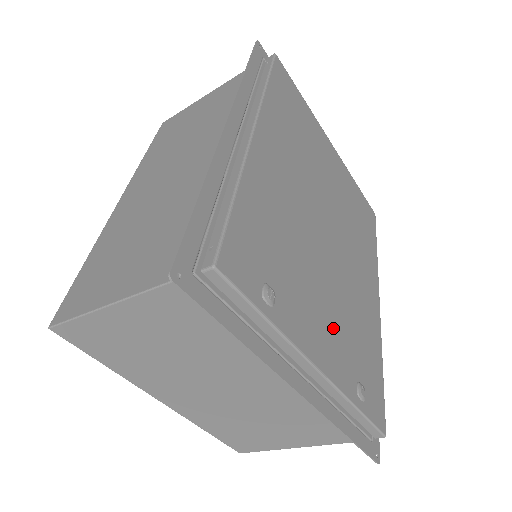
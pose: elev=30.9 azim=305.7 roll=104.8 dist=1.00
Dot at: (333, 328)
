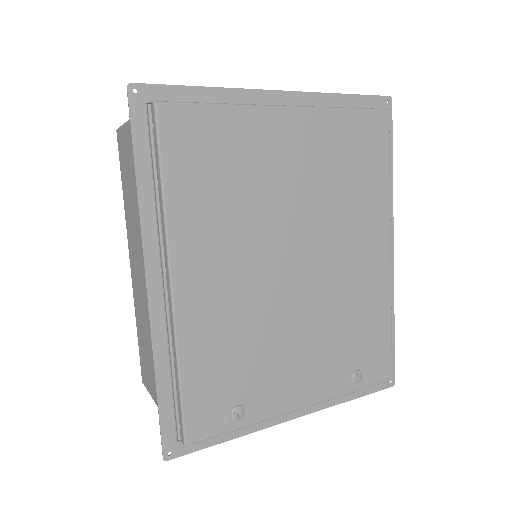
Dot at: (316, 359)
